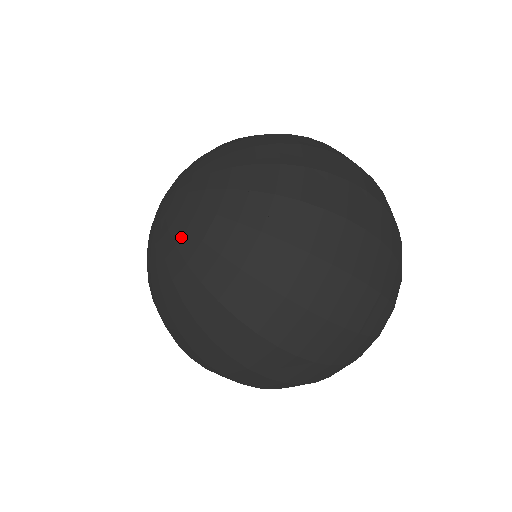
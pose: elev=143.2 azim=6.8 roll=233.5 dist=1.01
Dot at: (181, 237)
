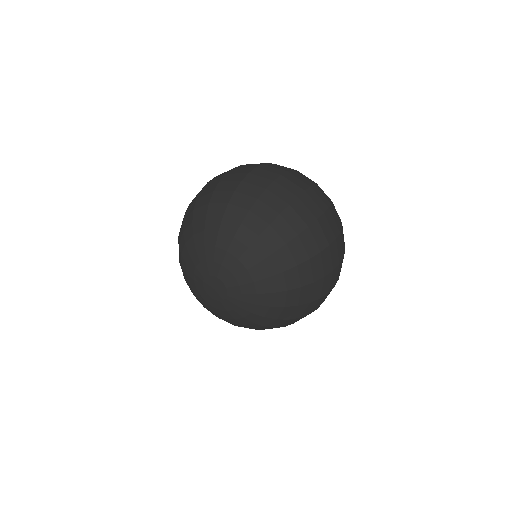
Dot at: (253, 309)
